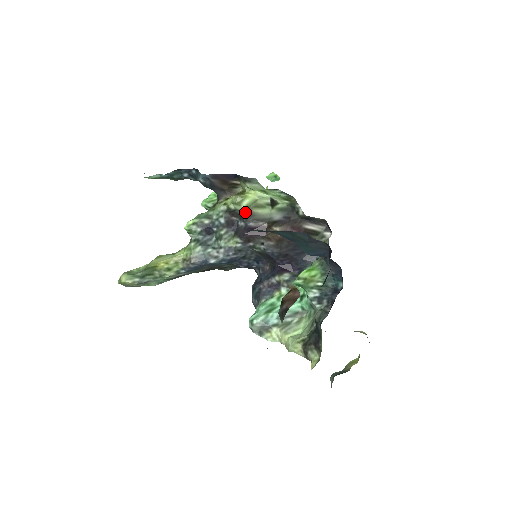
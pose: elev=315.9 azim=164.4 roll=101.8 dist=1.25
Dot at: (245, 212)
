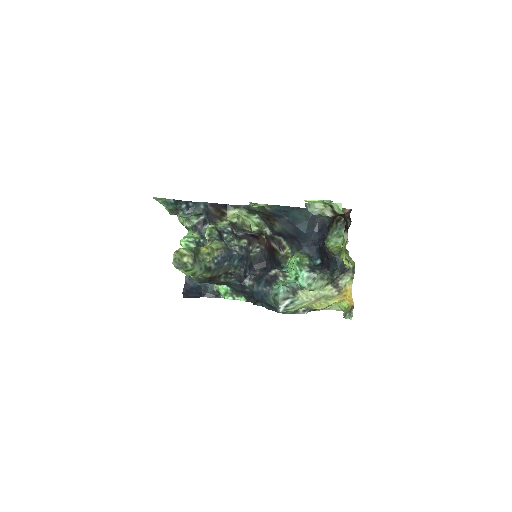
Dot at: (240, 227)
